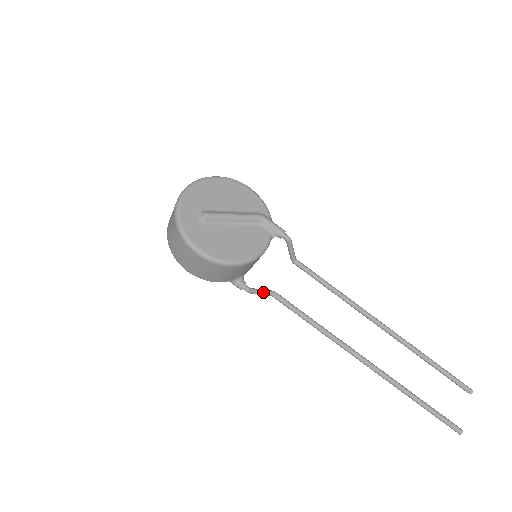
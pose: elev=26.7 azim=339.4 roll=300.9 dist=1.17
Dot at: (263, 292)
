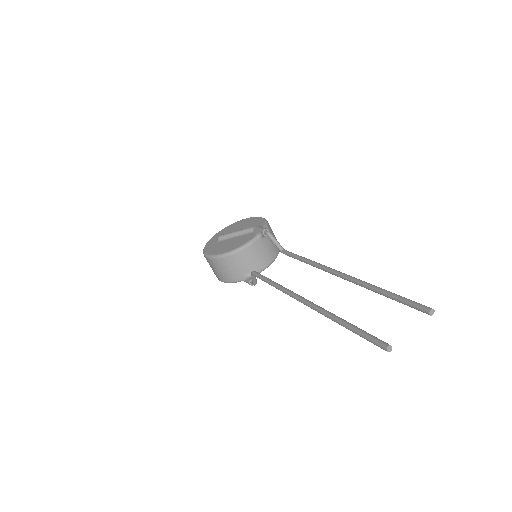
Dot at: occluded
